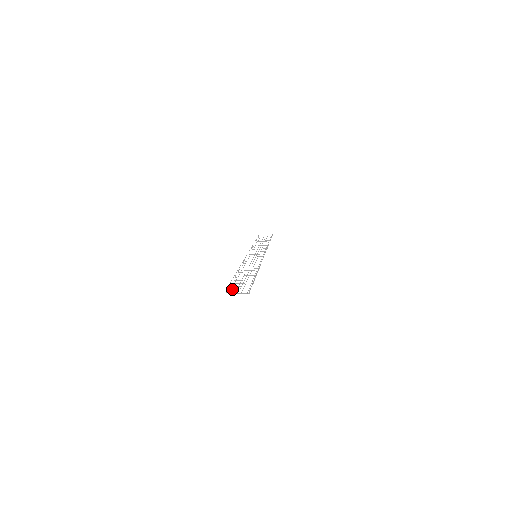
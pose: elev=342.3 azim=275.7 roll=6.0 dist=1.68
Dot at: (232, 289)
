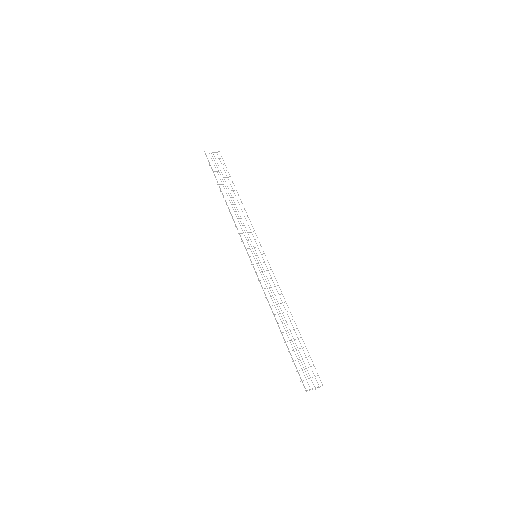
Dot at: occluded
